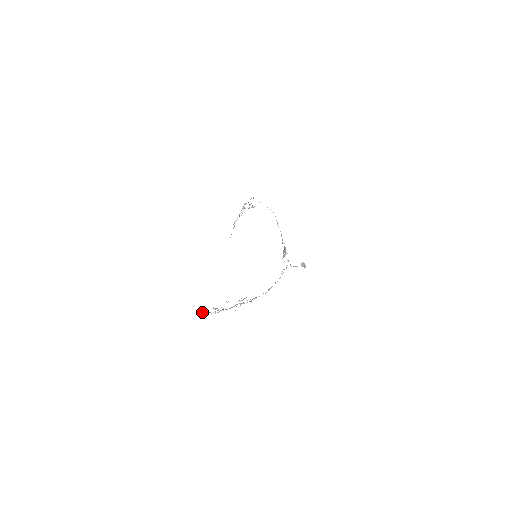
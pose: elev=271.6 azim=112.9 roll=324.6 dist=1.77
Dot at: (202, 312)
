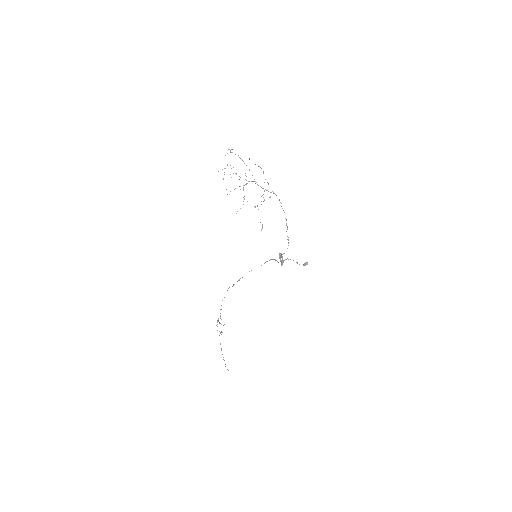
Dot at: occluded
